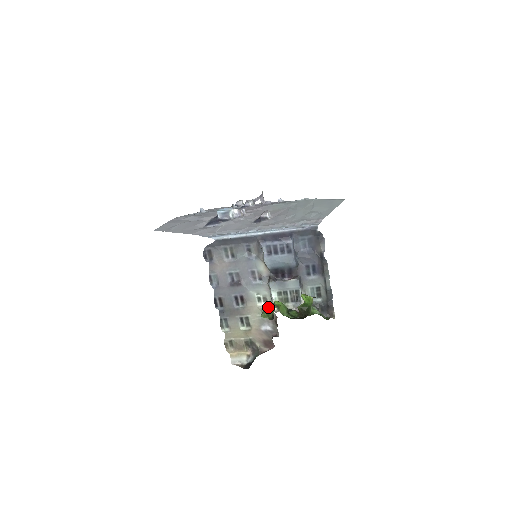
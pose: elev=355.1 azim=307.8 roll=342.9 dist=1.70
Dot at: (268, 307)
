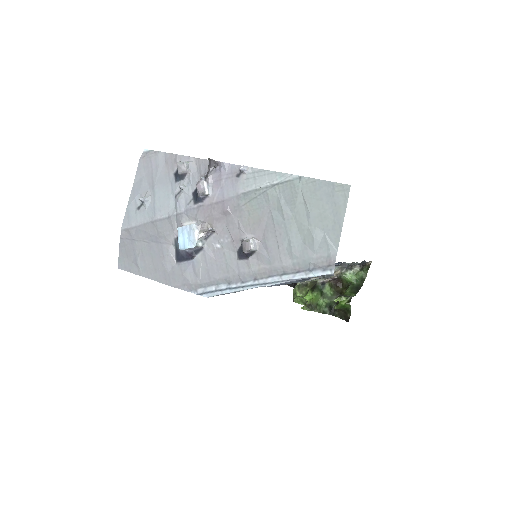
Dot at: (298, 296)
